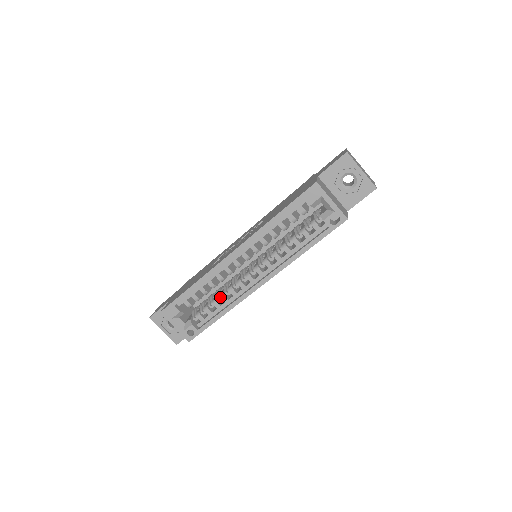
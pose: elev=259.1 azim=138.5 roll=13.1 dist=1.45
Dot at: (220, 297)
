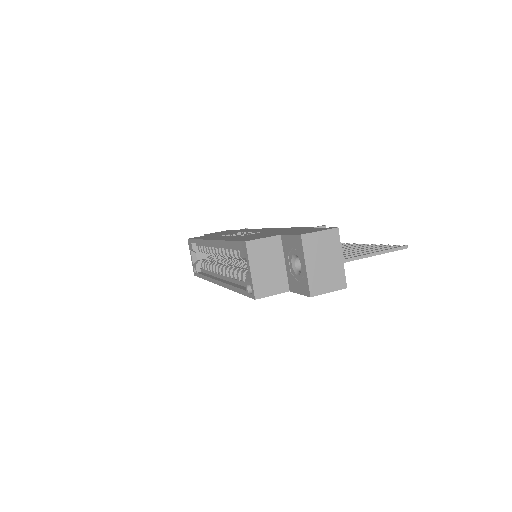
Dot at: (211, 264)
